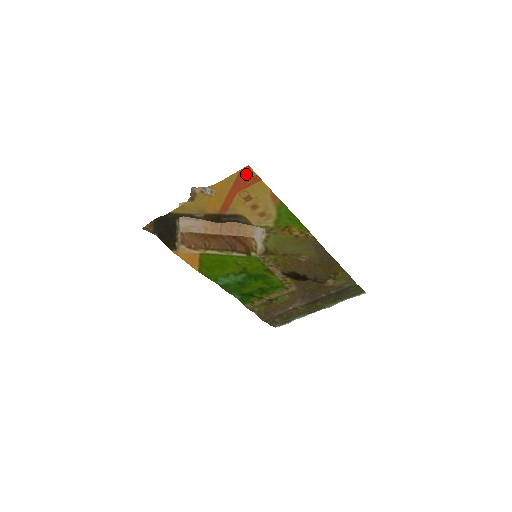
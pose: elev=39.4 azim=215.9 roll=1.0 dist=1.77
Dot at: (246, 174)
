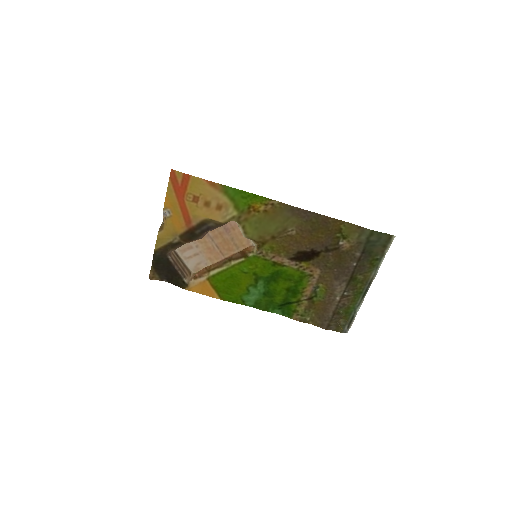
Dot at: (176, 178)
